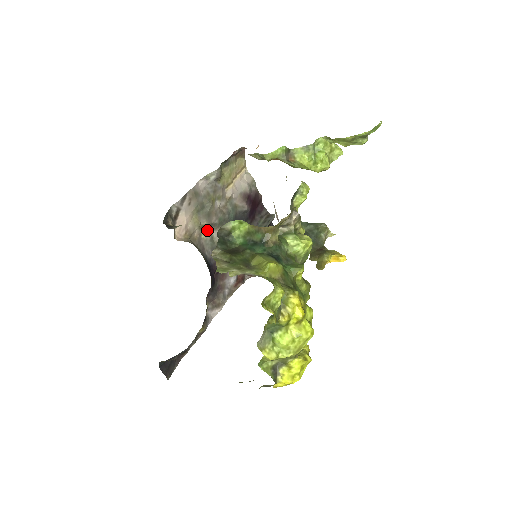
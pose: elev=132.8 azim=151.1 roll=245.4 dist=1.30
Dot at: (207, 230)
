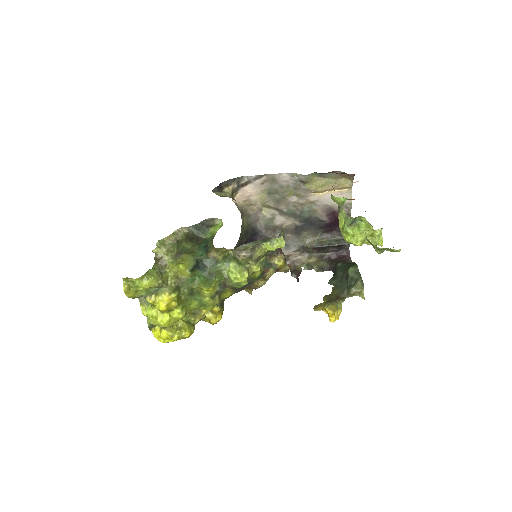
Dot at: (271, 210)
